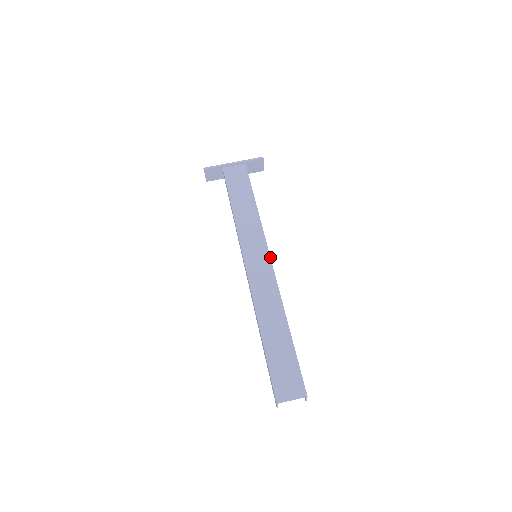
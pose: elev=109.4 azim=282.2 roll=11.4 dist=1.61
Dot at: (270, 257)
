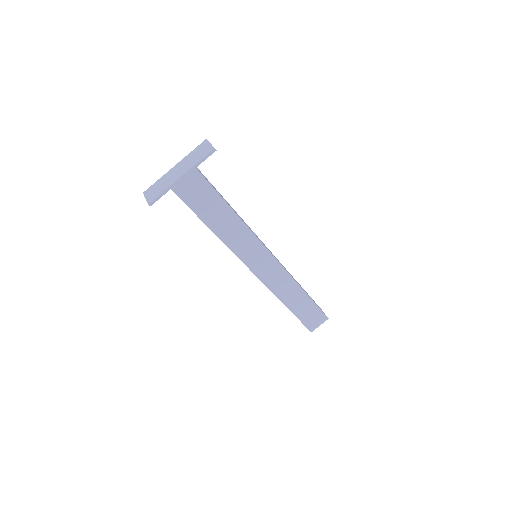
Dot at: (272, 255)
